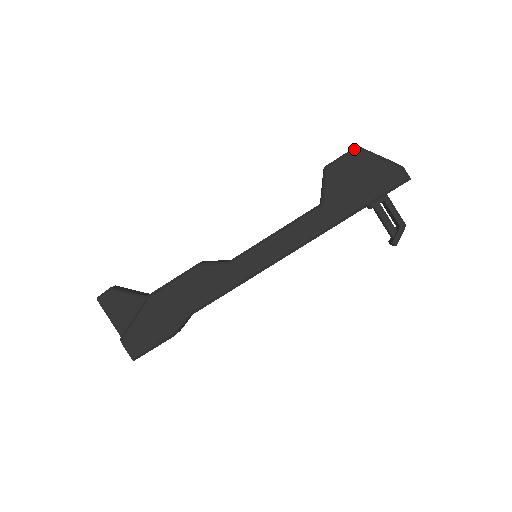
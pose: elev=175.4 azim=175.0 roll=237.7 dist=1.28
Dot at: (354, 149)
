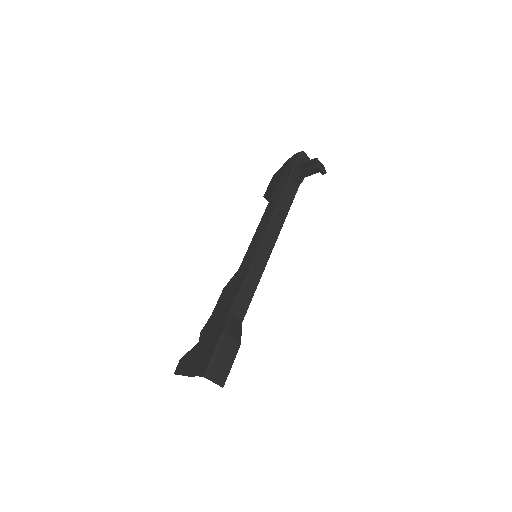
Dot at: (271, 179)
